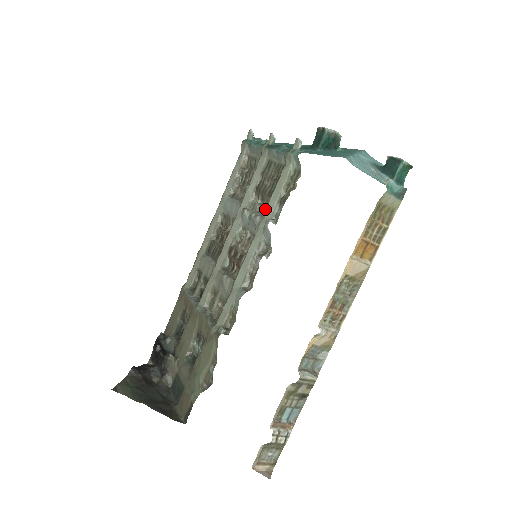
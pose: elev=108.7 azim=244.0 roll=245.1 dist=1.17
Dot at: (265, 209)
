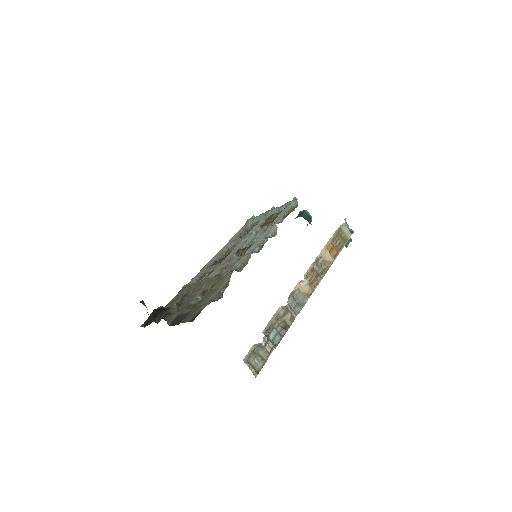
Dot at: occluded
